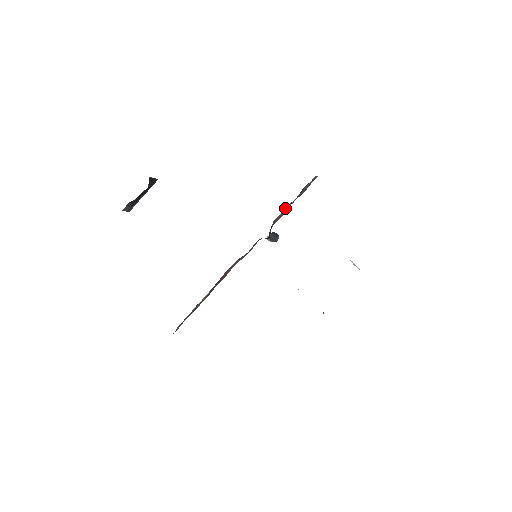
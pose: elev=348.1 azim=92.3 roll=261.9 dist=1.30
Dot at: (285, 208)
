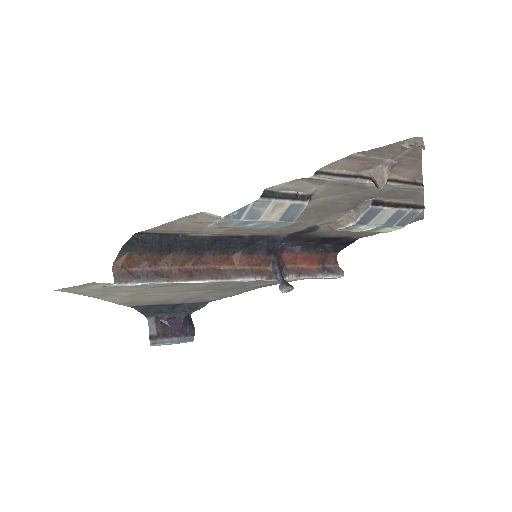
Dot at: (303, 268)
